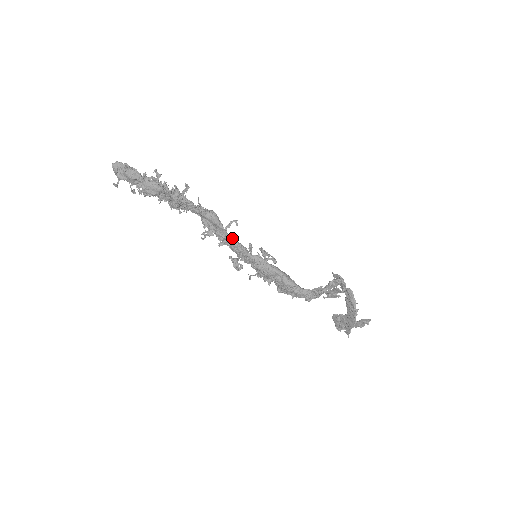
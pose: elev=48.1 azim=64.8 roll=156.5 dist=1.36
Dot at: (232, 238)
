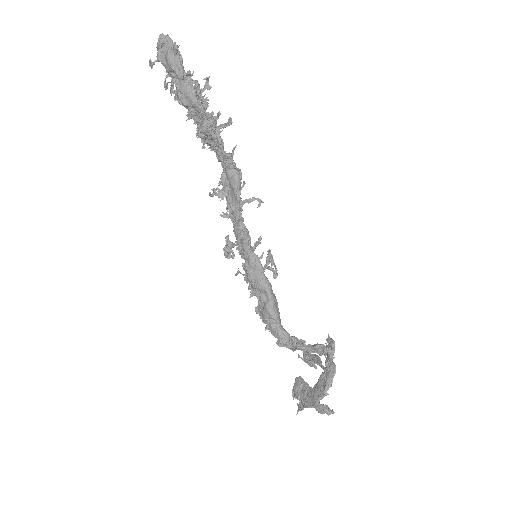
Dot at: (241, 217)
